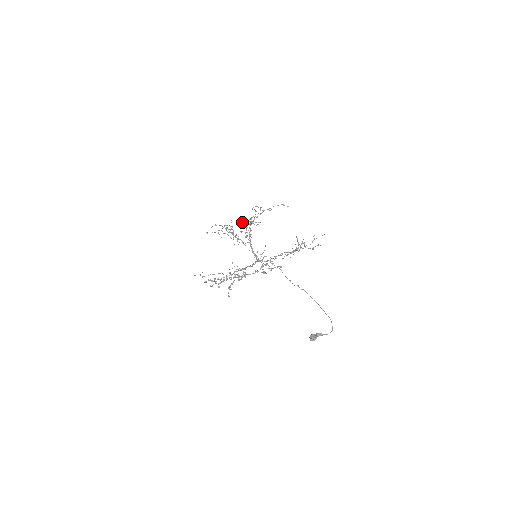
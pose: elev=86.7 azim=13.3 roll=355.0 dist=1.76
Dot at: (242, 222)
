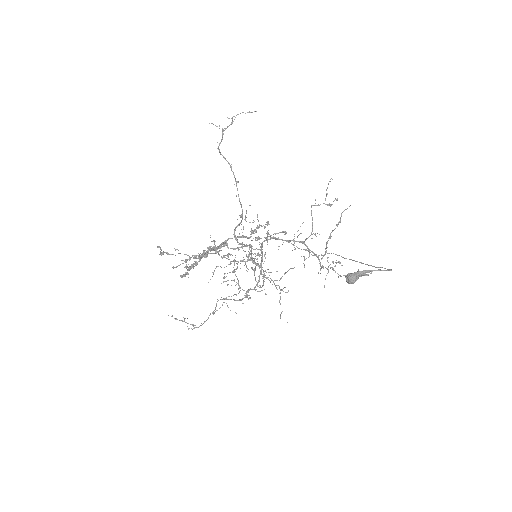
Dot at: occluded
